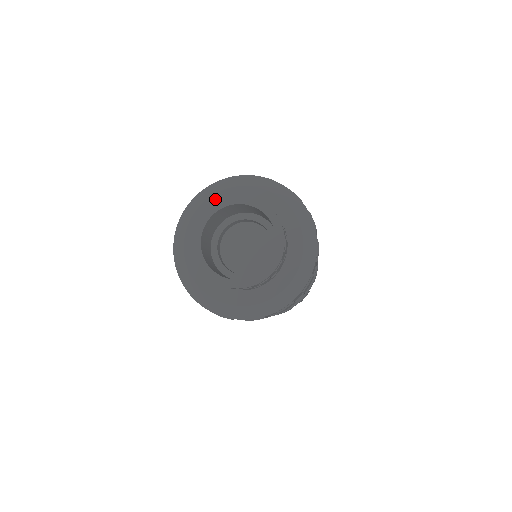
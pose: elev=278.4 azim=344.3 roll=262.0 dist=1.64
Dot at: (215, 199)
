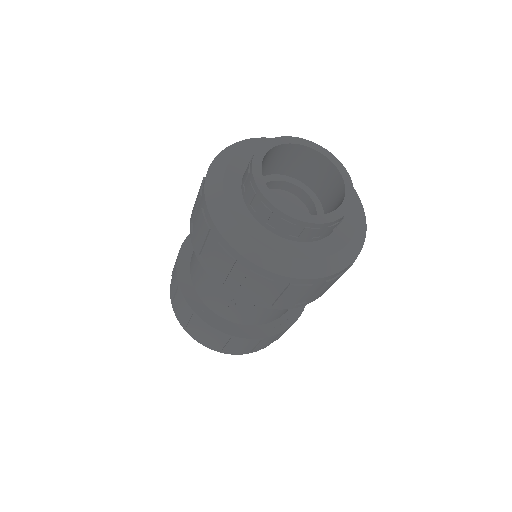
Dot at: (230, 177)
